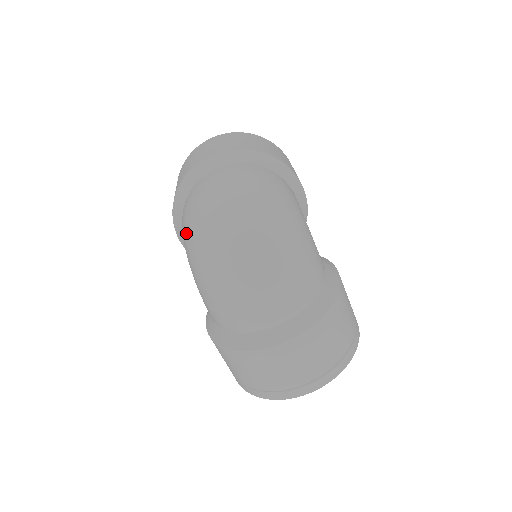
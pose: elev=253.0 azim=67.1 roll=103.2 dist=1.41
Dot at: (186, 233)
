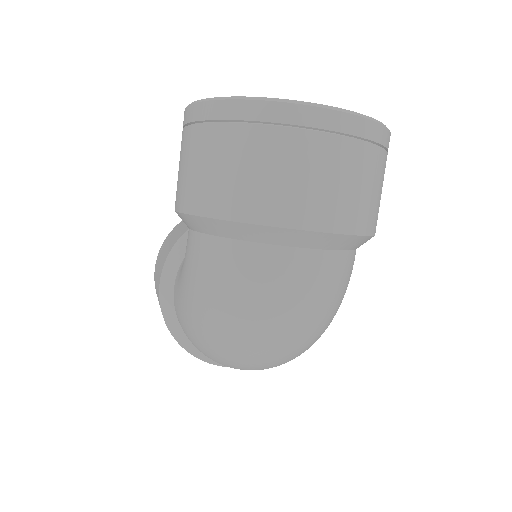
Dot at: (209, 299)
